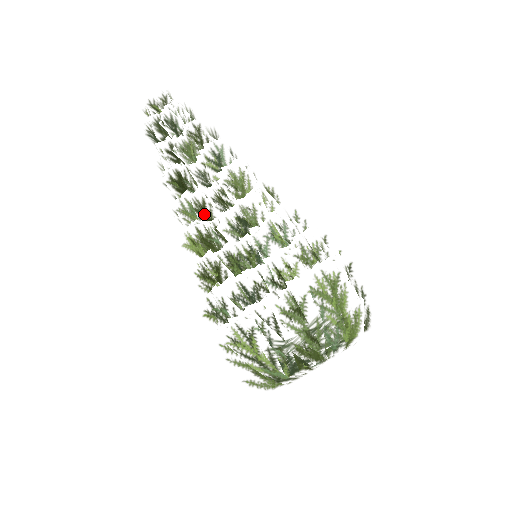
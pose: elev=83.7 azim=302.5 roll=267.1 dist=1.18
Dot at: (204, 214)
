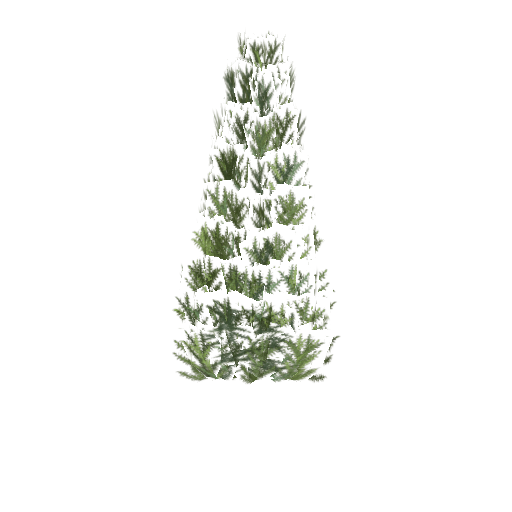
Dot at: (235, 217)
